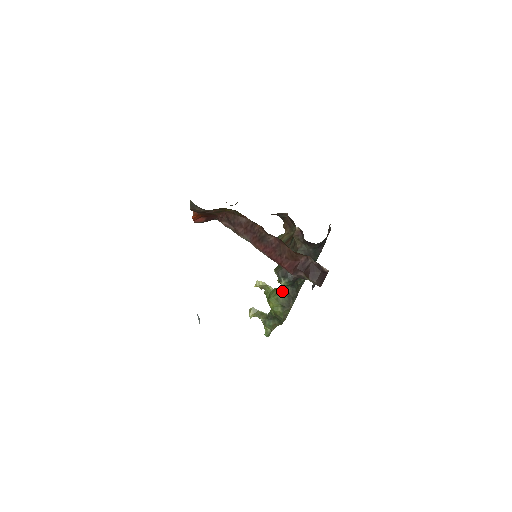
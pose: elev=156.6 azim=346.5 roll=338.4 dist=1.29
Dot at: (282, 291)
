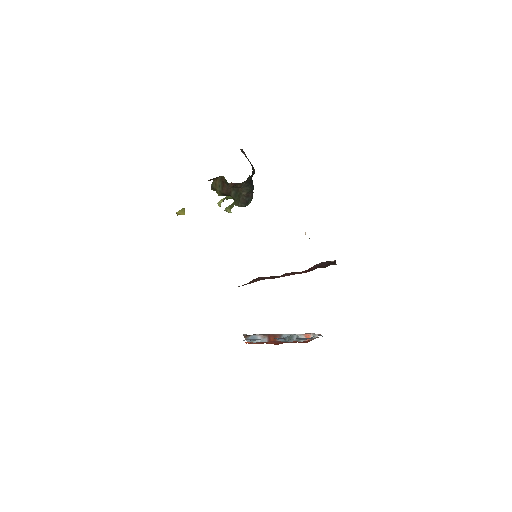
Dot at: occluded
